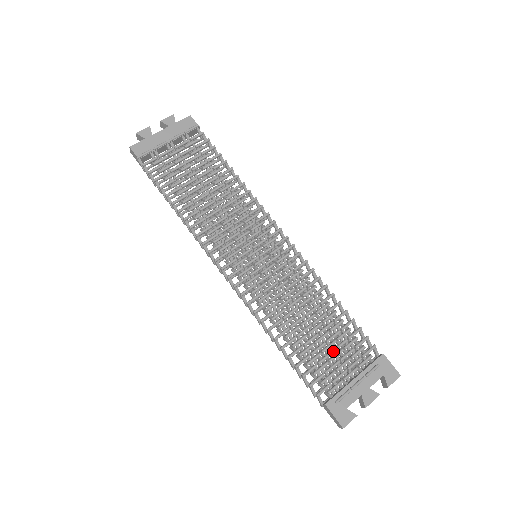
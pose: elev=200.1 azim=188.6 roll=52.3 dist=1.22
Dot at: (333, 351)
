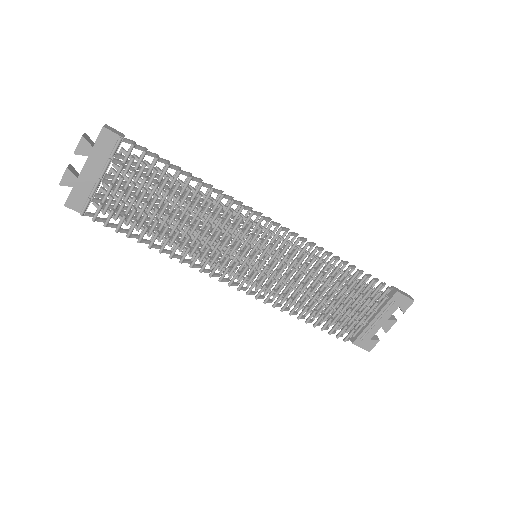
Dot at: (351, 306)
